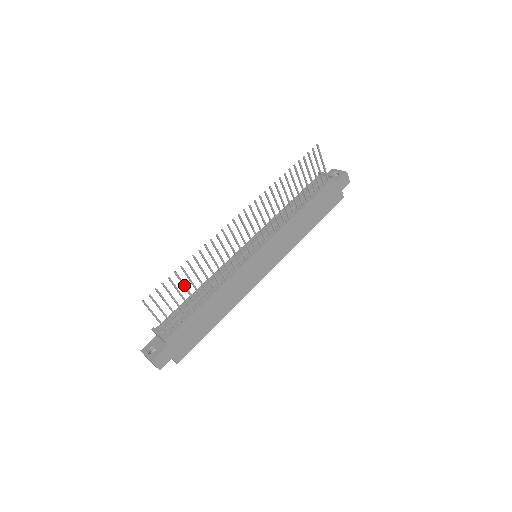
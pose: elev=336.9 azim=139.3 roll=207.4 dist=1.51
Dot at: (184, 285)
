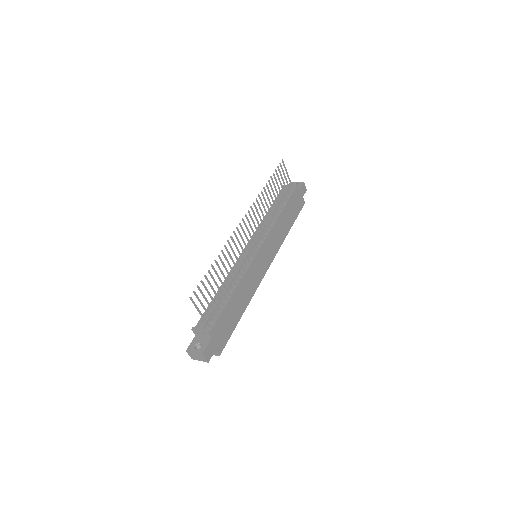
Dot at: (215, 282)
